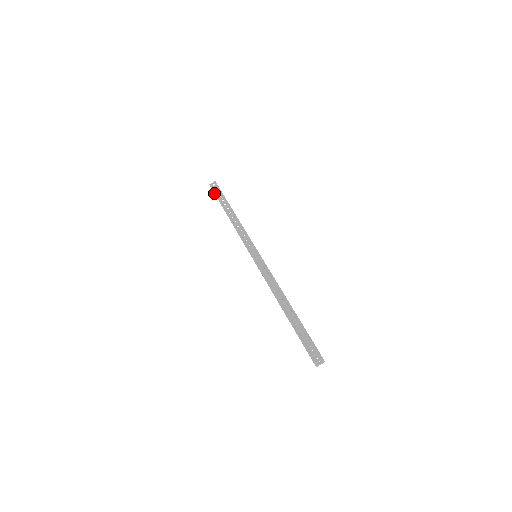
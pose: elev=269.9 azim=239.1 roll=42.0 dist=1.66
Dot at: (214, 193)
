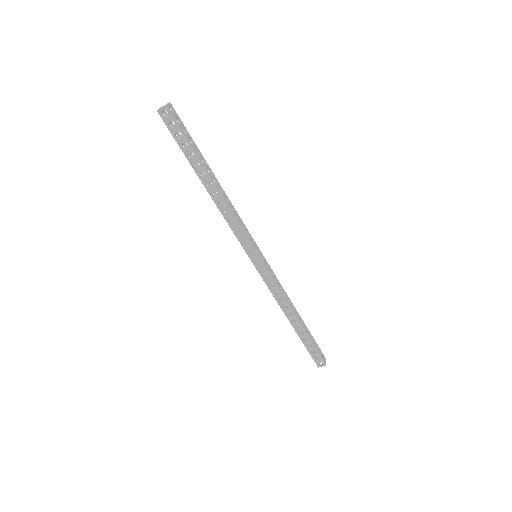
Dot at: occluded
